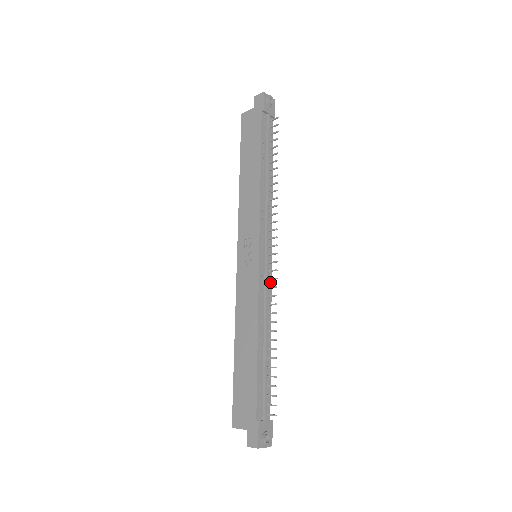
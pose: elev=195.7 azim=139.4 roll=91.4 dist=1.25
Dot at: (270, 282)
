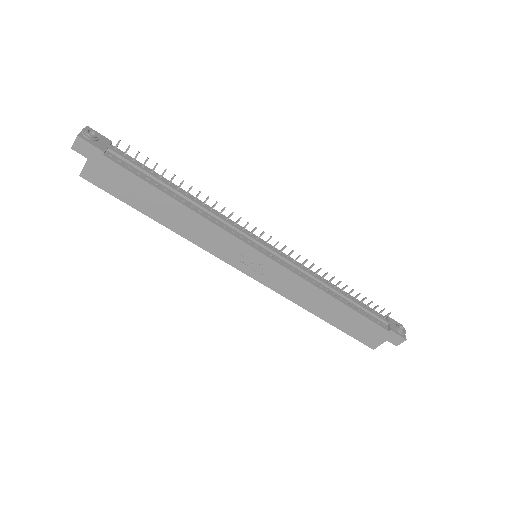
Dot at: (288, 257)
